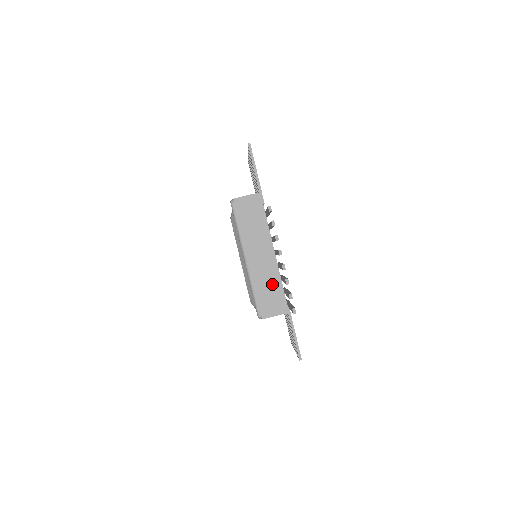
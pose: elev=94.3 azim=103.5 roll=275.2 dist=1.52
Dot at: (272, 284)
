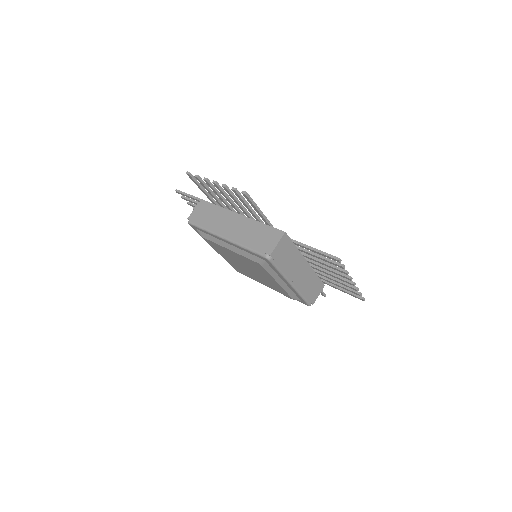
Dot at: (312, 281)
